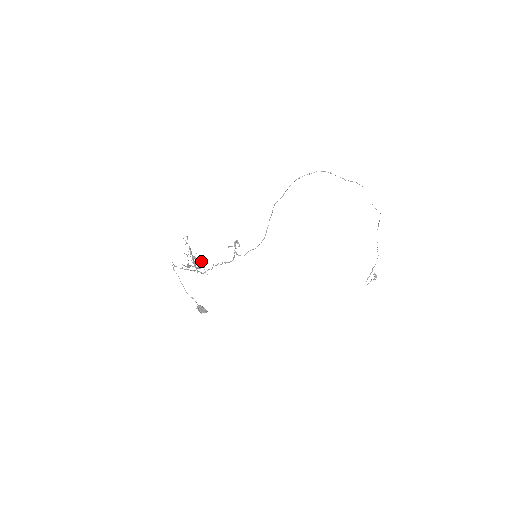
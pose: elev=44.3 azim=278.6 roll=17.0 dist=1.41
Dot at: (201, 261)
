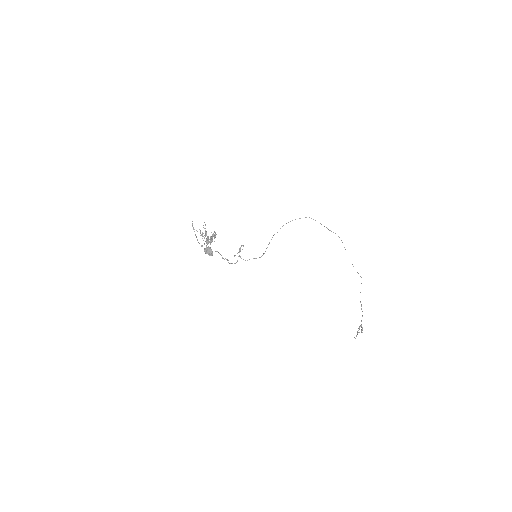
Dot at: (213, 234)
